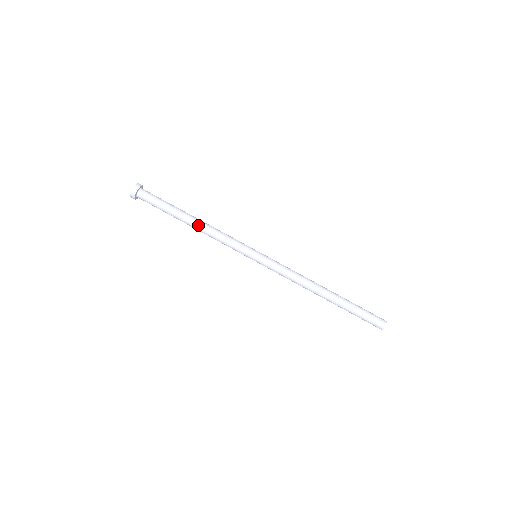
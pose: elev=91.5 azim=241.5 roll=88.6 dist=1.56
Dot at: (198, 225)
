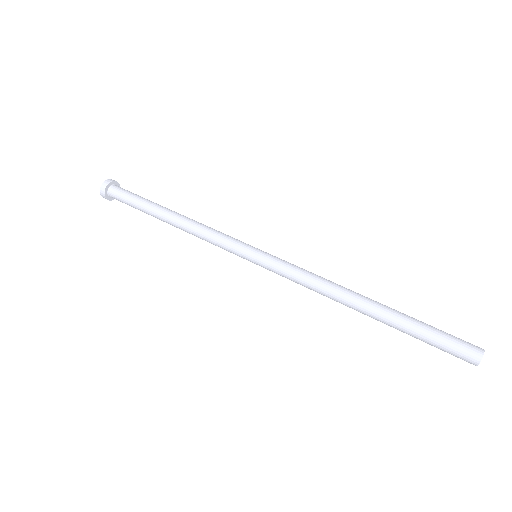
Dot at: (178, 218)
